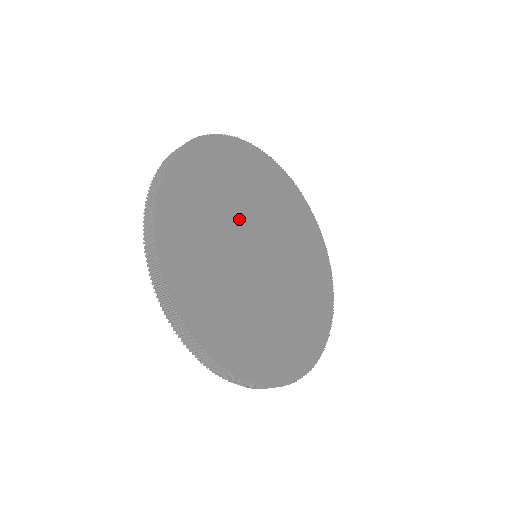
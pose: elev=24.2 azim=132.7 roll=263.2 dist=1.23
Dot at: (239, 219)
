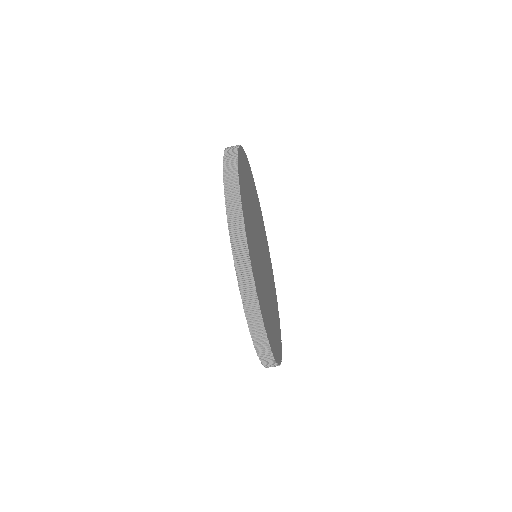
Dot at: (261, 236)
